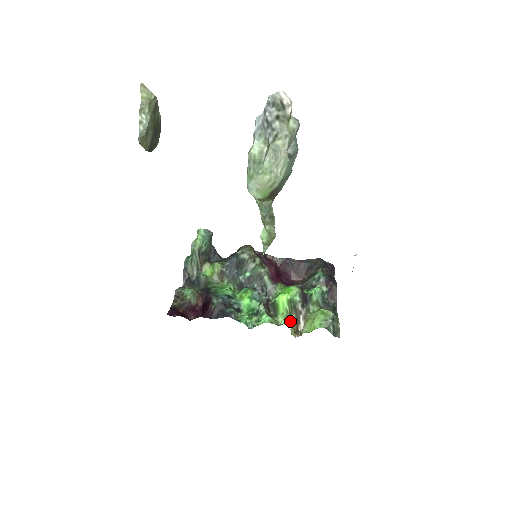
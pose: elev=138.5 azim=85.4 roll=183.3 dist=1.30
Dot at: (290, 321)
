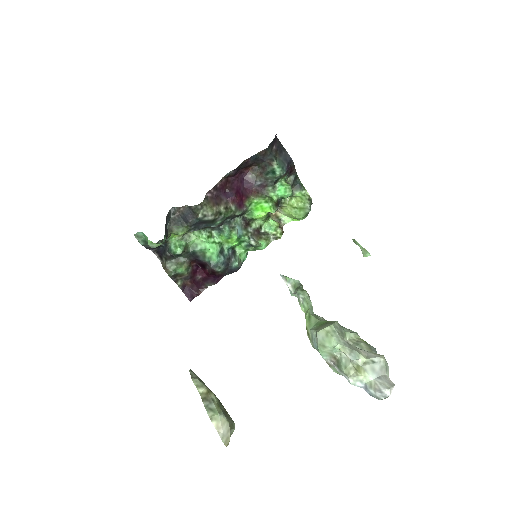
Dot at: (276, 228)
